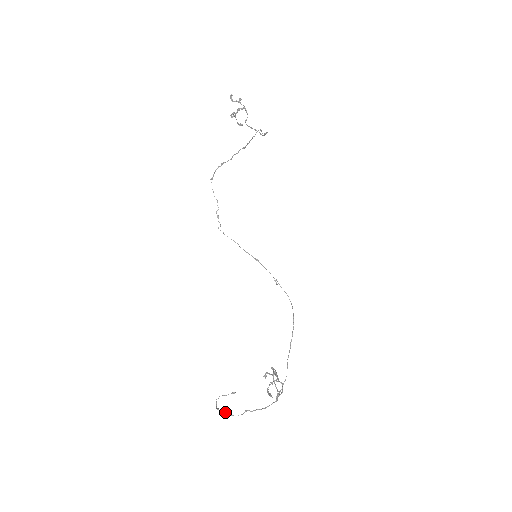
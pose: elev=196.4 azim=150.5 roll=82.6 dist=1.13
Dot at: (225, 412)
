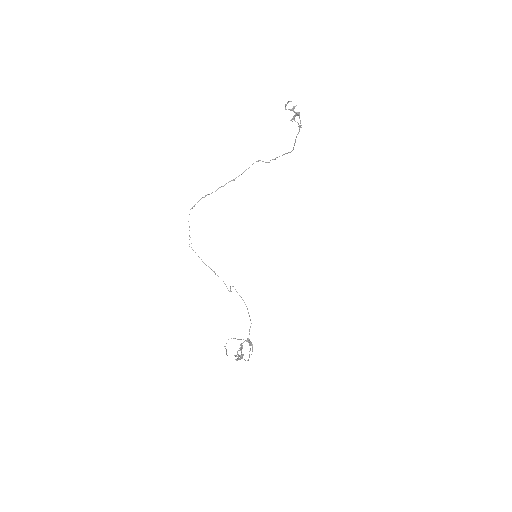
Dot at: (226, 350)
